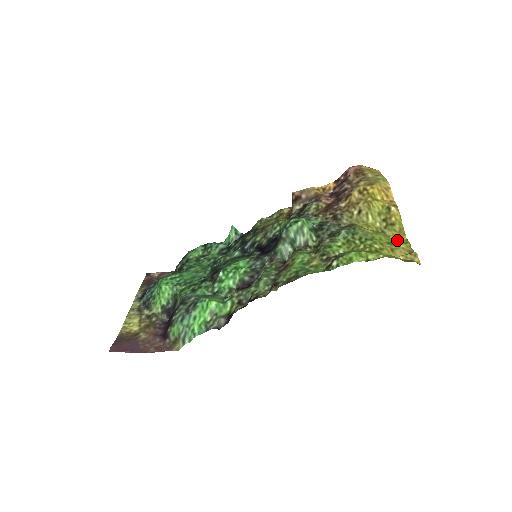
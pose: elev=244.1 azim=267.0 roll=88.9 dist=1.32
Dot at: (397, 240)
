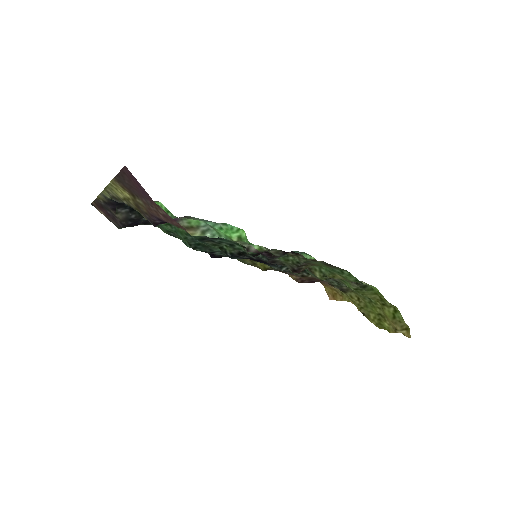
Dot at: (374, 324)
